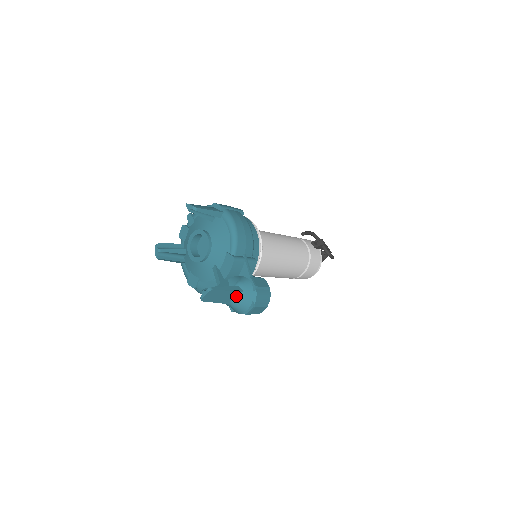
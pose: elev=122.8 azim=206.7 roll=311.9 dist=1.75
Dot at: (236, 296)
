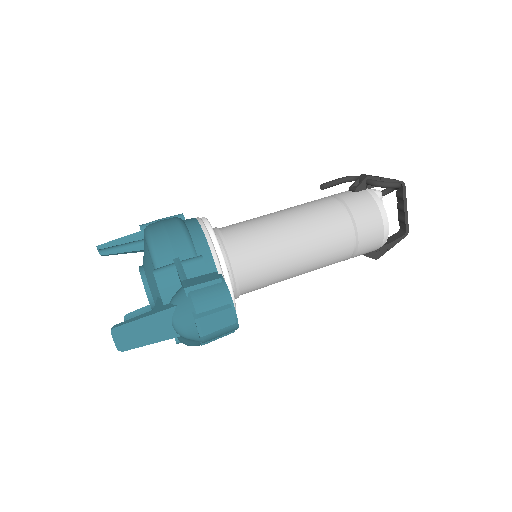
Dot at: (172, 319)
